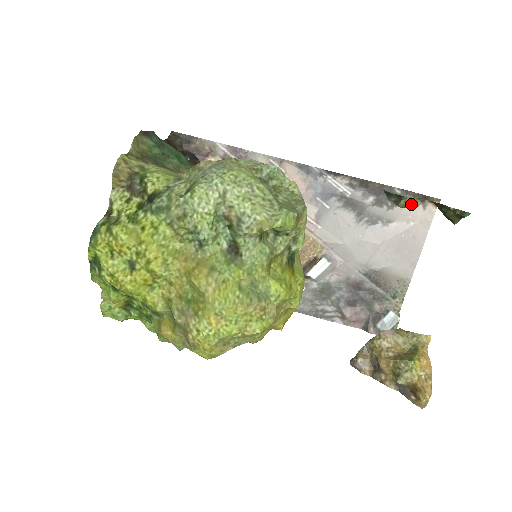
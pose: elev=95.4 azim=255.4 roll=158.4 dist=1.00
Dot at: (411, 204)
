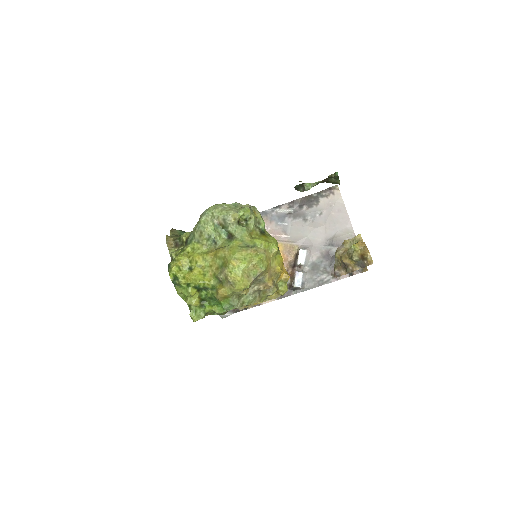
Dot at: (311, 187)
